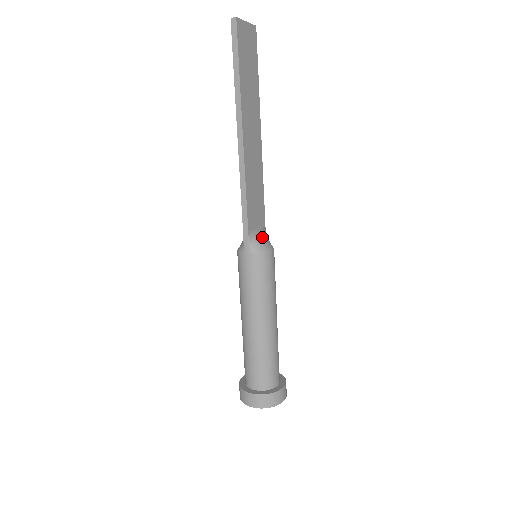
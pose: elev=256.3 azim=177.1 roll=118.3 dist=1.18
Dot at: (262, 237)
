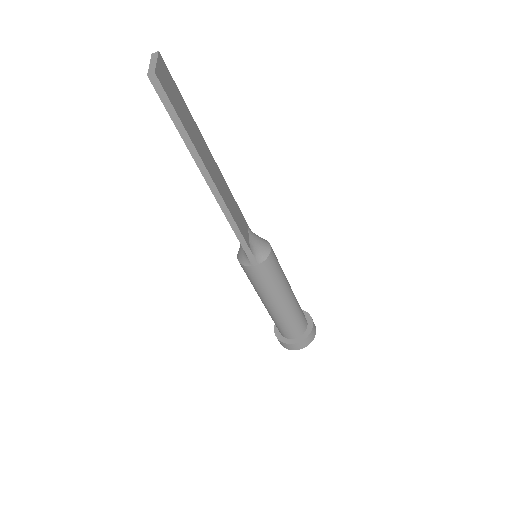
Dot at: (258, 242)
